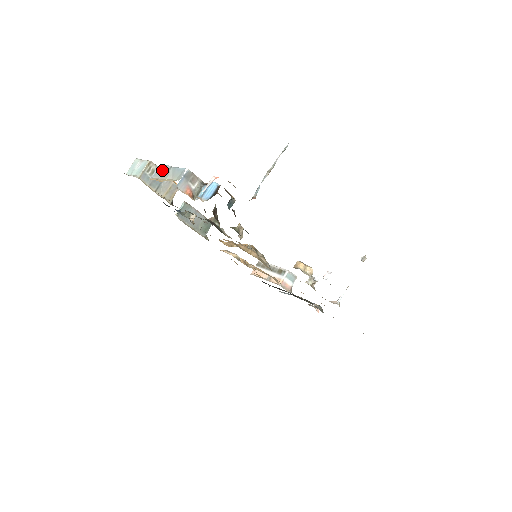
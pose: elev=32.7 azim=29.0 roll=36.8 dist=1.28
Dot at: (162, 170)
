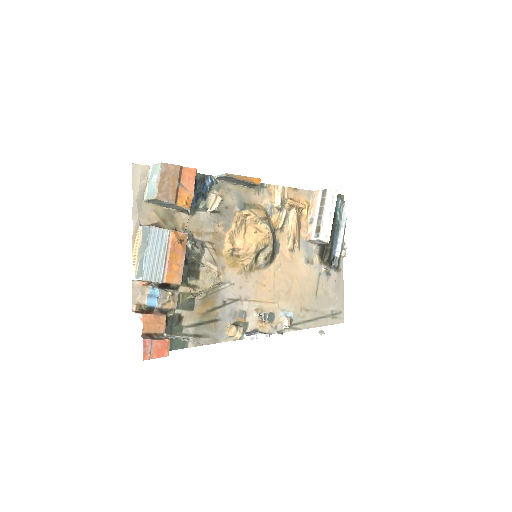
Dot at: (145, 236)
